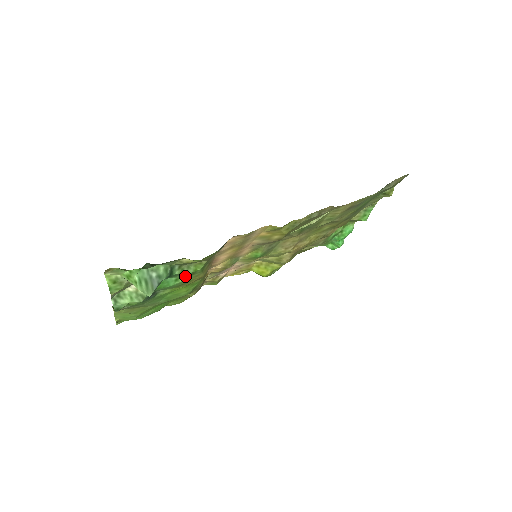
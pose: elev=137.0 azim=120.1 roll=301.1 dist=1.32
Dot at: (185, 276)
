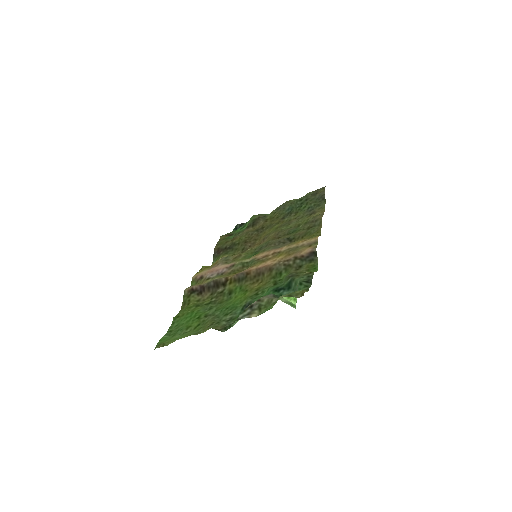
Dot at: (275, 285)
